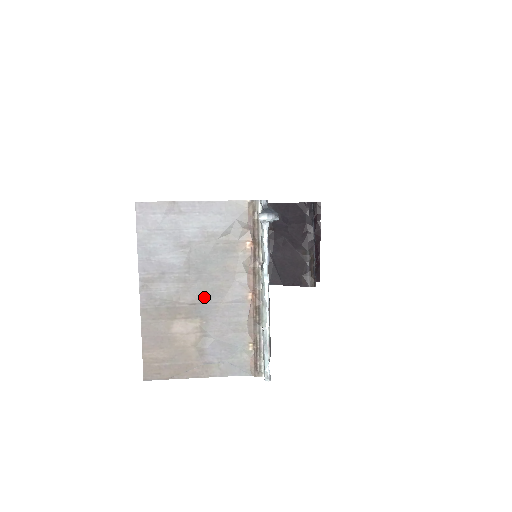
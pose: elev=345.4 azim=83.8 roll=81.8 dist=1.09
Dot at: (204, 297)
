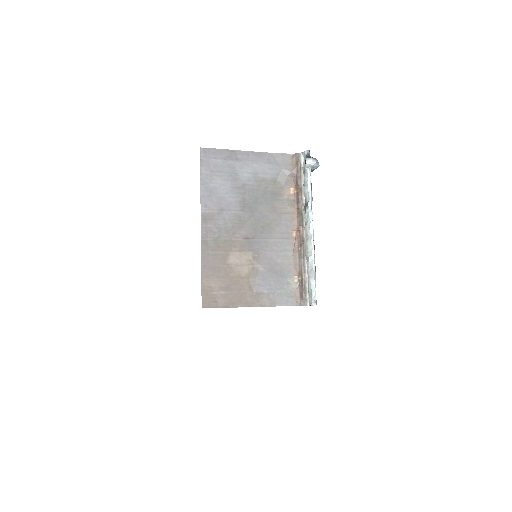
Dot at: (256, 233)
